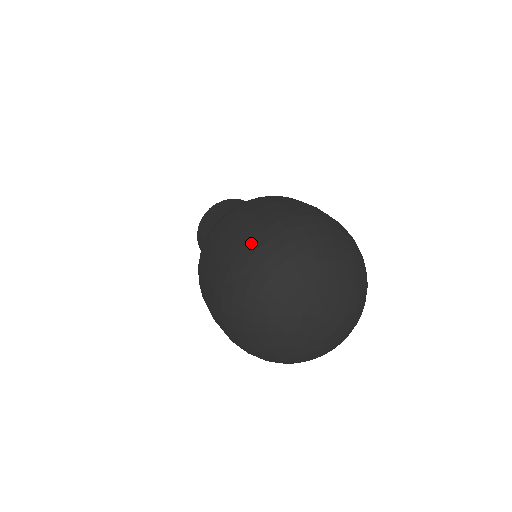
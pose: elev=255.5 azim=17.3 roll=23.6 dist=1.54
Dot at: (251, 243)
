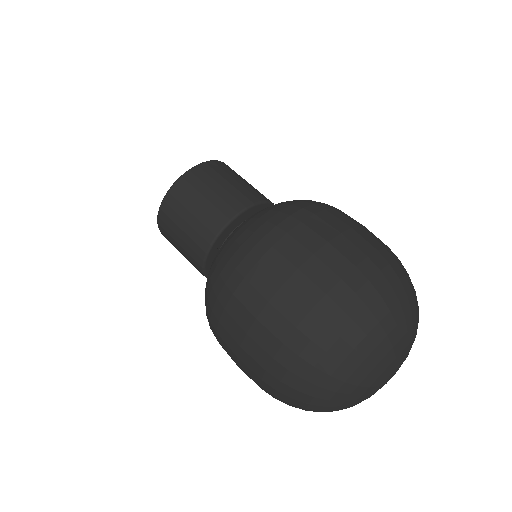
Dot at: (312, 347)
